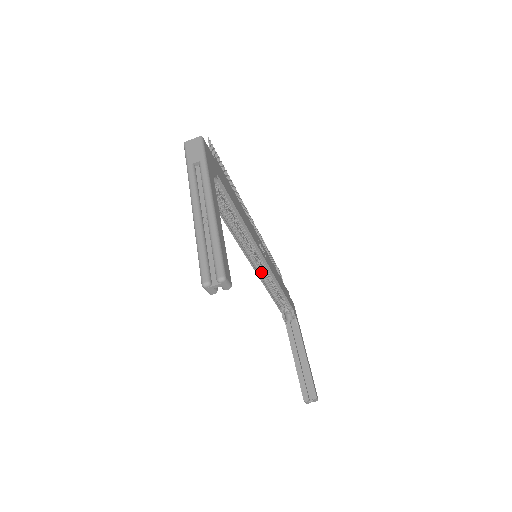
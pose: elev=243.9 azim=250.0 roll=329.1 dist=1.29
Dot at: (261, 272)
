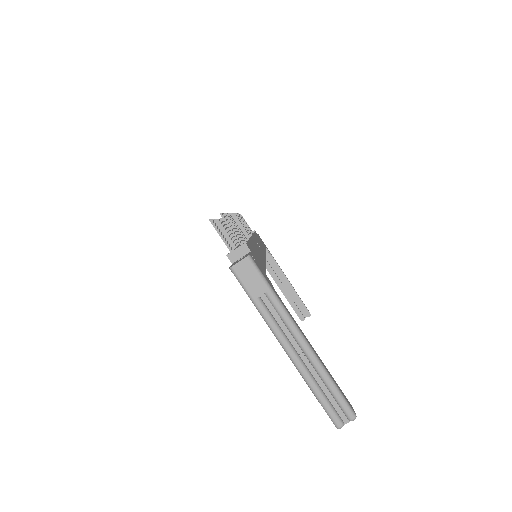
Dot at: occluded
